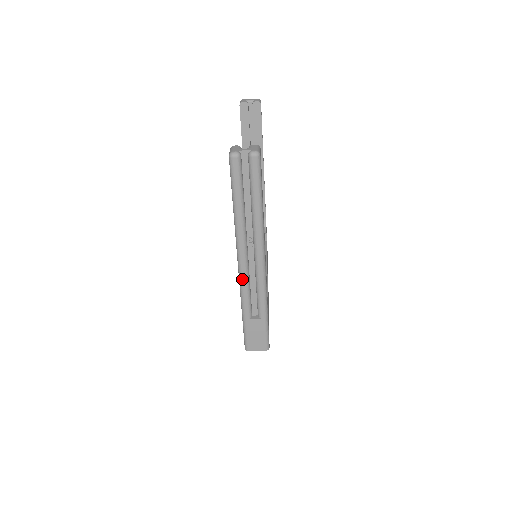
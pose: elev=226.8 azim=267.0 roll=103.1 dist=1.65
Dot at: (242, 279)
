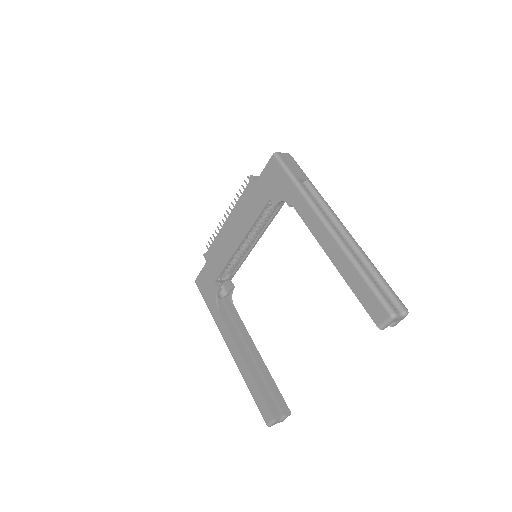
Dot at: occluded
